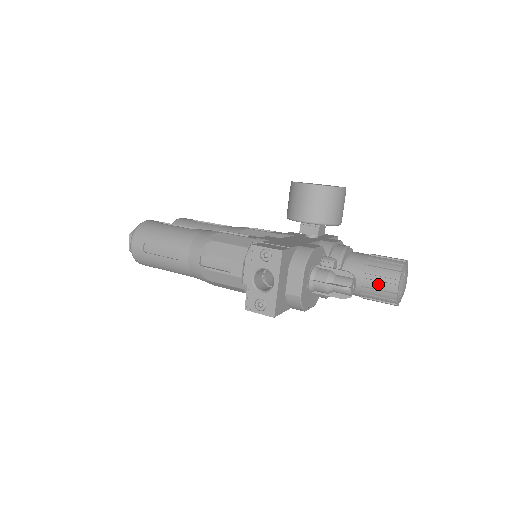
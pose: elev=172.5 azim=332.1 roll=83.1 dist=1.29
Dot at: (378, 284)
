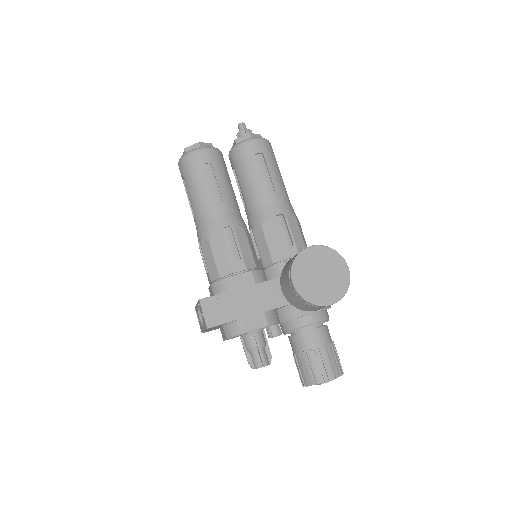
Dot at: (298, 369)
